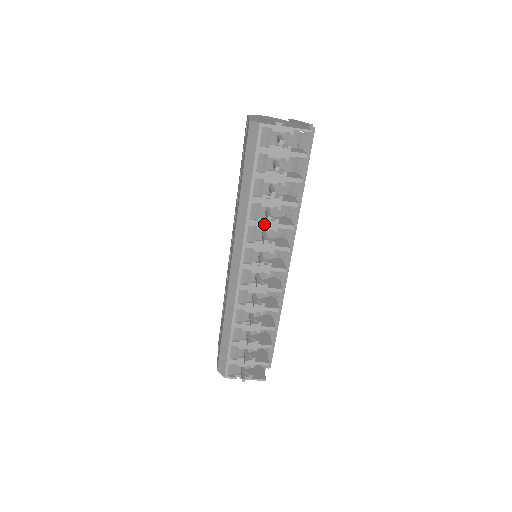
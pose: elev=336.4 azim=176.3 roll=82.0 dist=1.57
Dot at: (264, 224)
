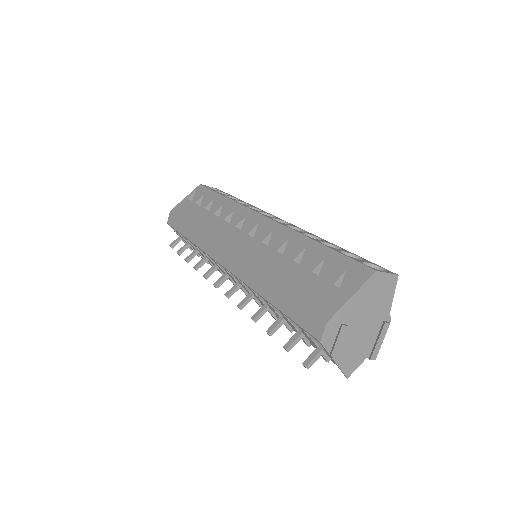
Dot at: (259, 299)
